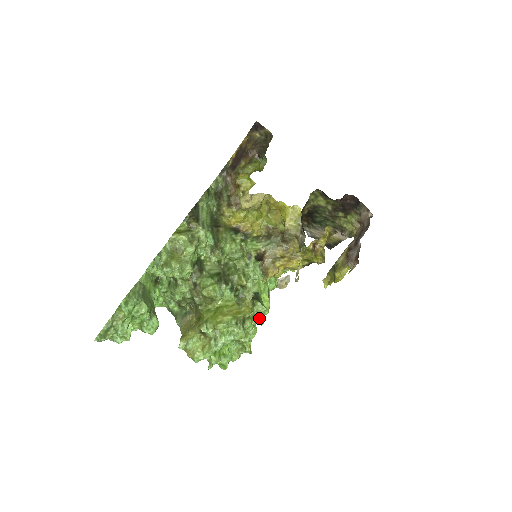
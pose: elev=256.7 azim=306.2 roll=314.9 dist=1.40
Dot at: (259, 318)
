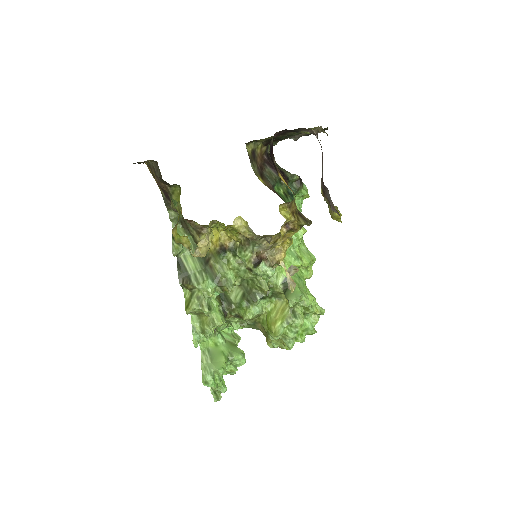
Dot at: (301, 305)
